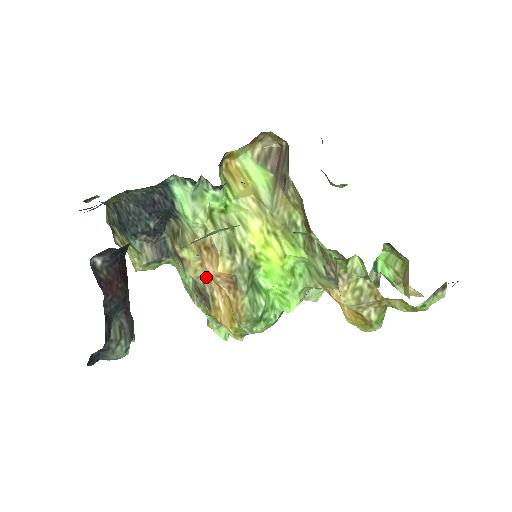
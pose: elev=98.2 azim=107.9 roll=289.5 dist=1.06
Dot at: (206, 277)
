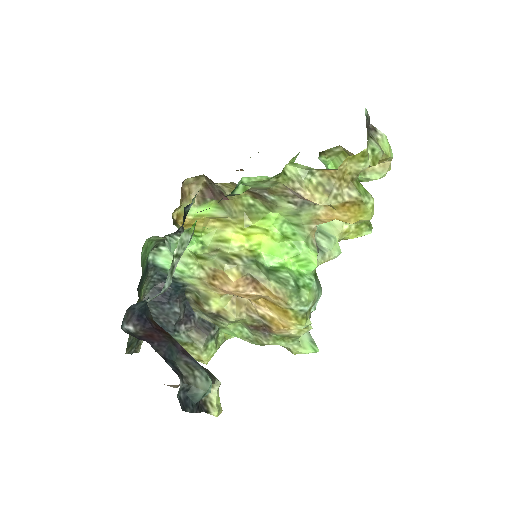
Dot at: (245, 309)
